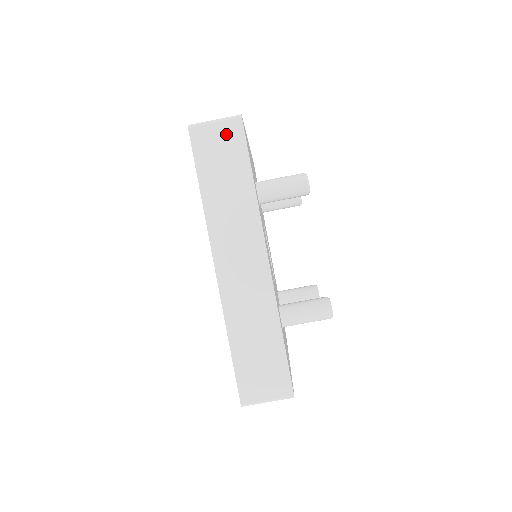
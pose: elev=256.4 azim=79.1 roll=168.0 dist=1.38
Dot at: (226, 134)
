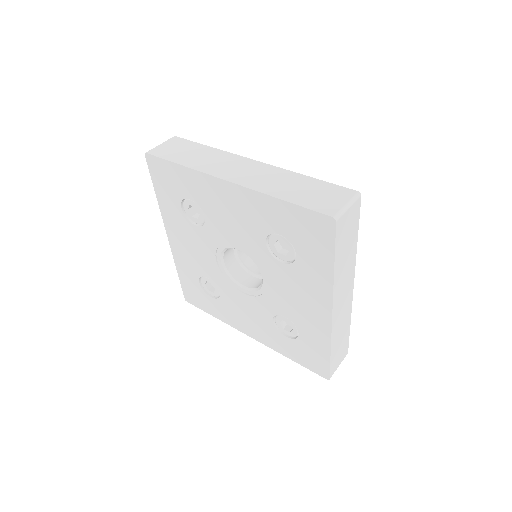
Dot at: (172, 144)
